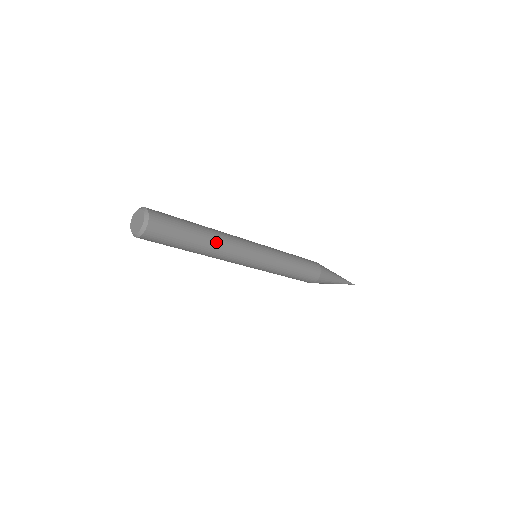
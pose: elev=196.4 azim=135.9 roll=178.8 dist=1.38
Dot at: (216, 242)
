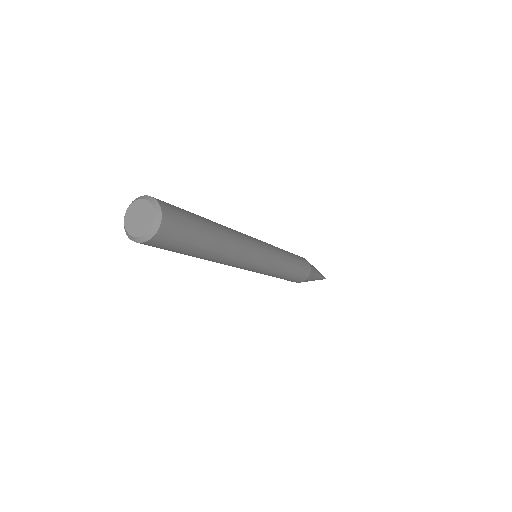
Dot at: (229, 234)
